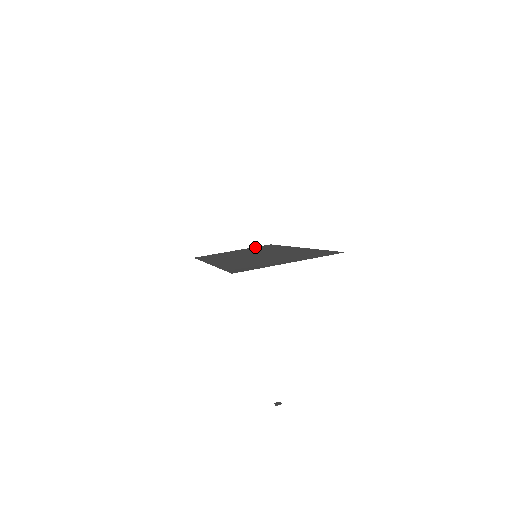
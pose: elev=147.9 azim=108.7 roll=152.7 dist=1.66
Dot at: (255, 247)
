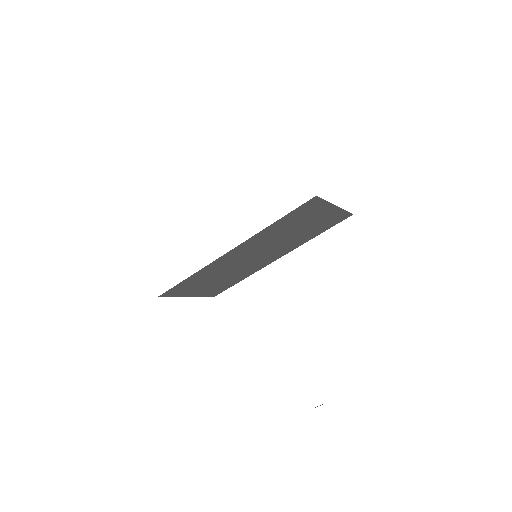
Dot at: (207, 294)
